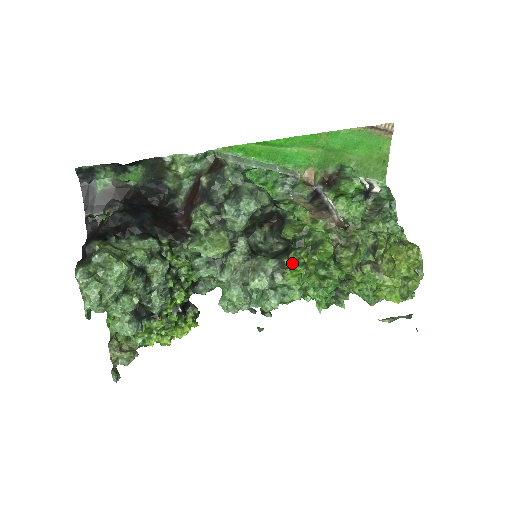
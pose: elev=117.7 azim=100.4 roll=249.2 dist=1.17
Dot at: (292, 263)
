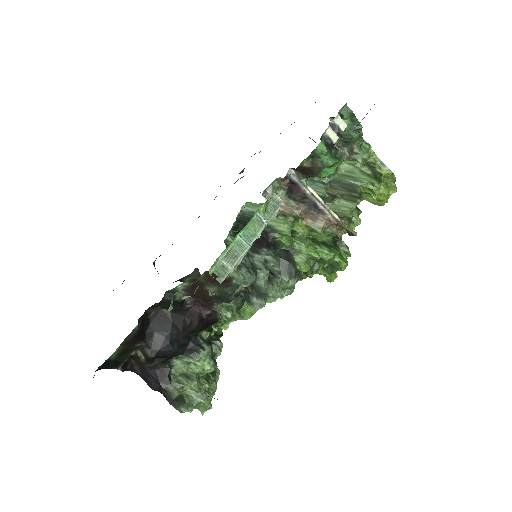
Dot at: occluded
